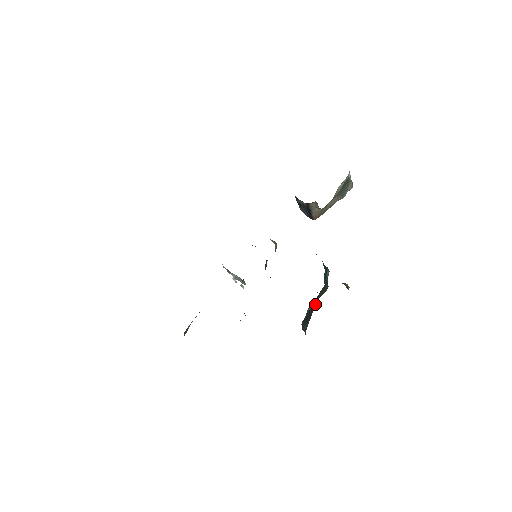
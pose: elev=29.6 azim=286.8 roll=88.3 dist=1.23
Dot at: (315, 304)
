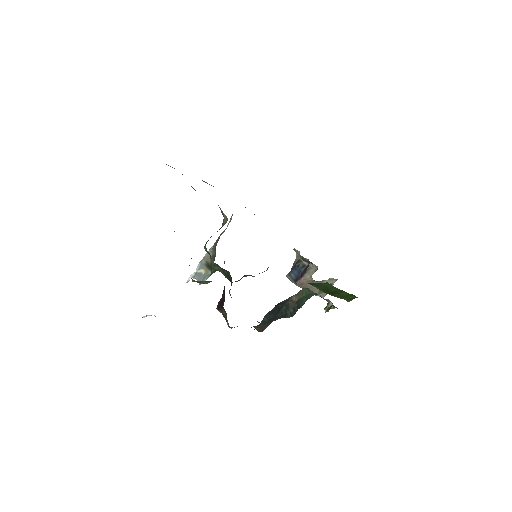
Dot at: (279, 315)
